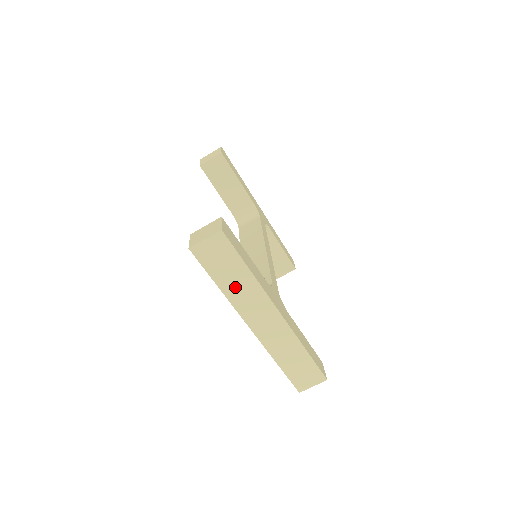
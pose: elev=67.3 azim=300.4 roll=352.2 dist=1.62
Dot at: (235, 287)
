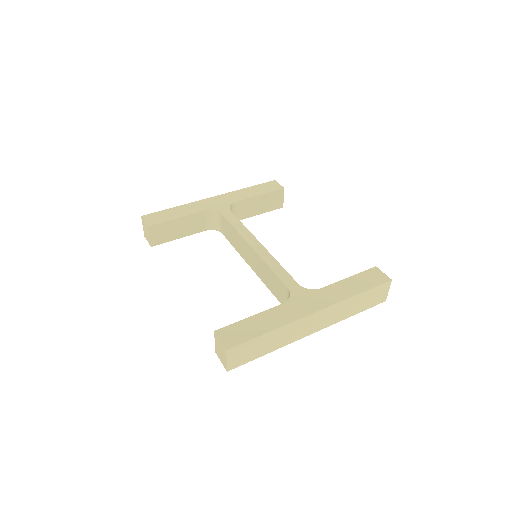
Dot at: (275, 342)
